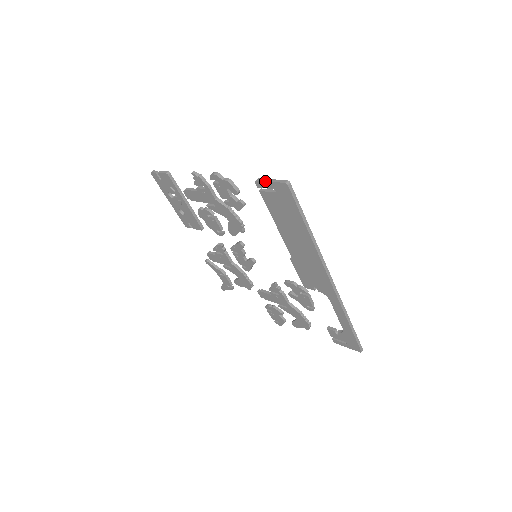
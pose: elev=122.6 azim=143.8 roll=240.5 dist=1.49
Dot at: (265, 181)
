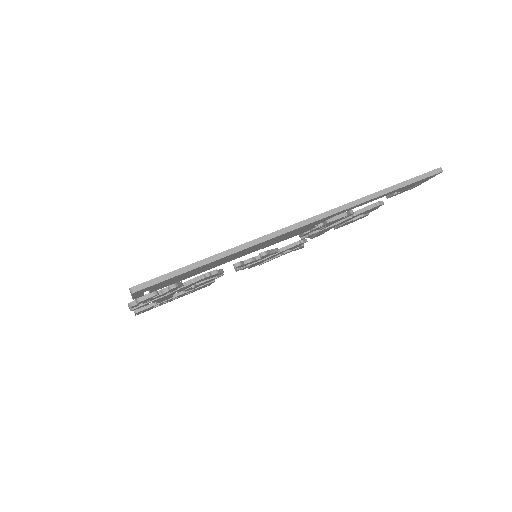
Dot at: occluded
